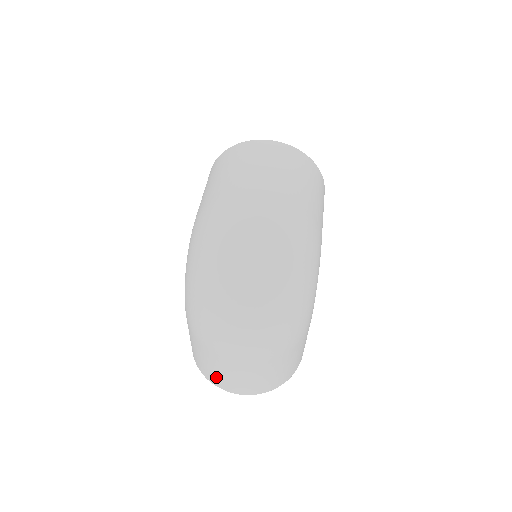
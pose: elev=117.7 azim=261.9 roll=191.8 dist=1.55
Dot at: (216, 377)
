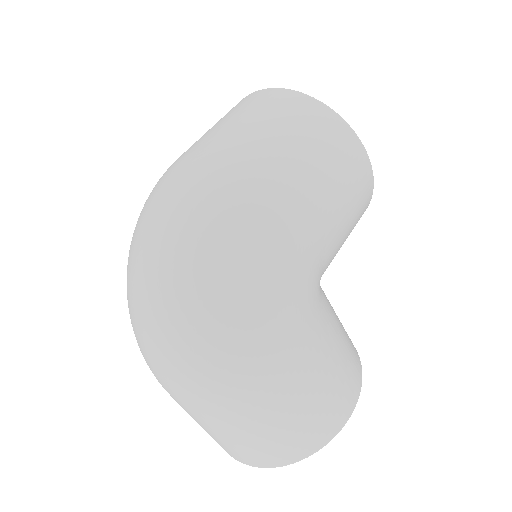
Dot at: occluded
